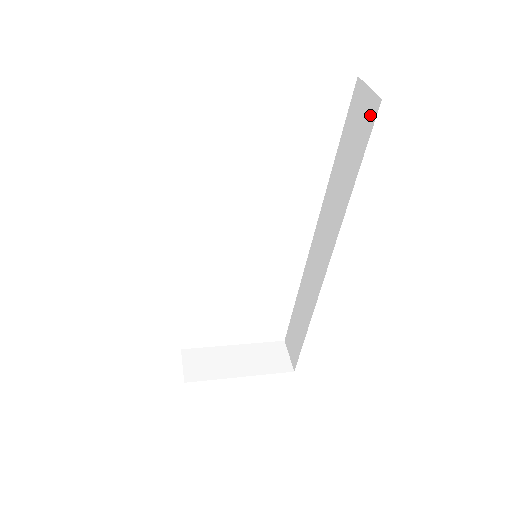
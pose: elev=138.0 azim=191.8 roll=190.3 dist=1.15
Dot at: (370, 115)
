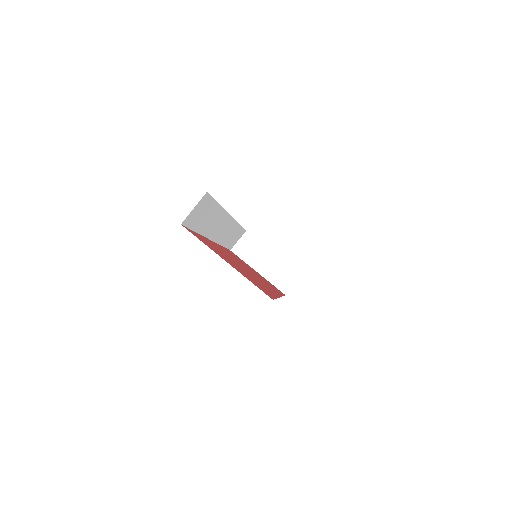
Dot at: occluded
